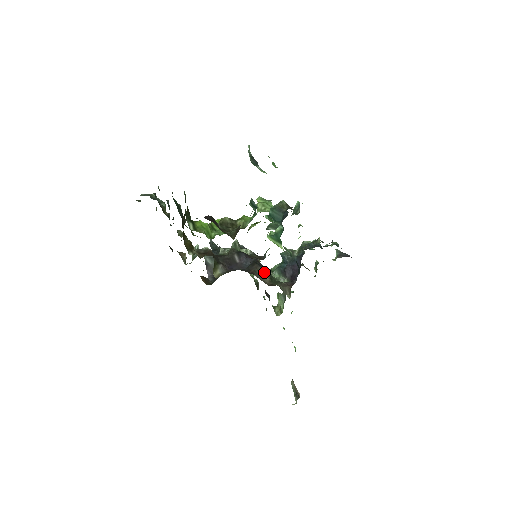
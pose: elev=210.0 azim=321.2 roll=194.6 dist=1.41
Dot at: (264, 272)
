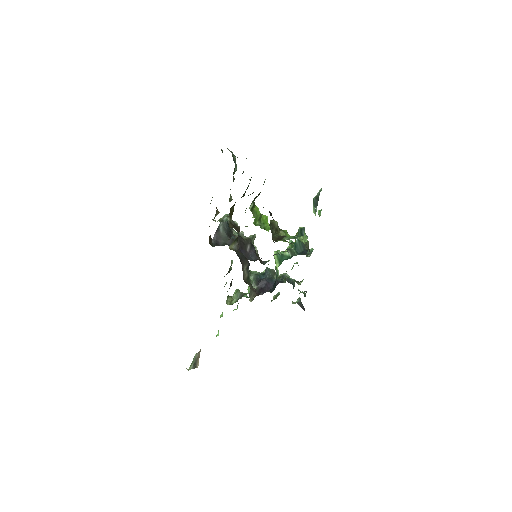
Dot at: (247, 269)
